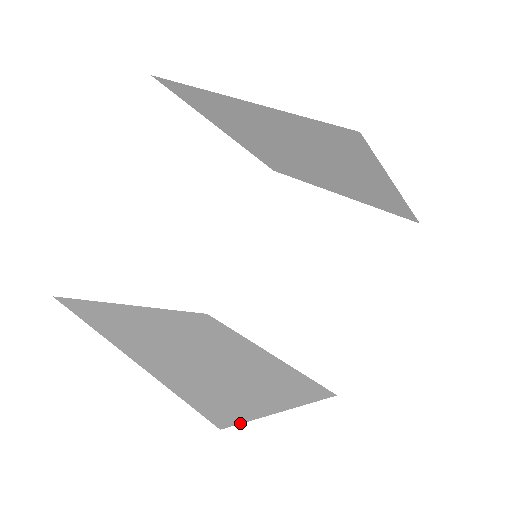
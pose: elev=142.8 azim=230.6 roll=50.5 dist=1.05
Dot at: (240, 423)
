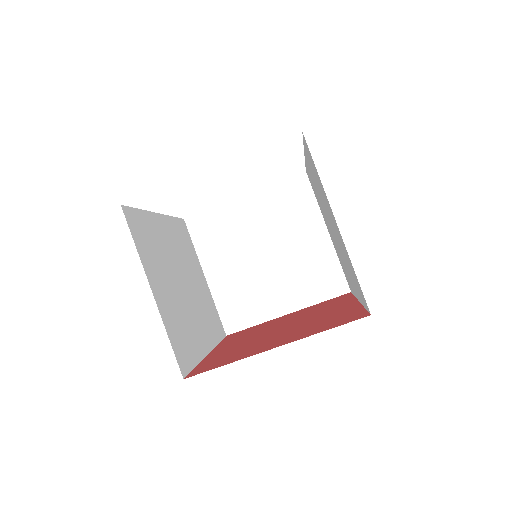
Dot at: (190, 372)
